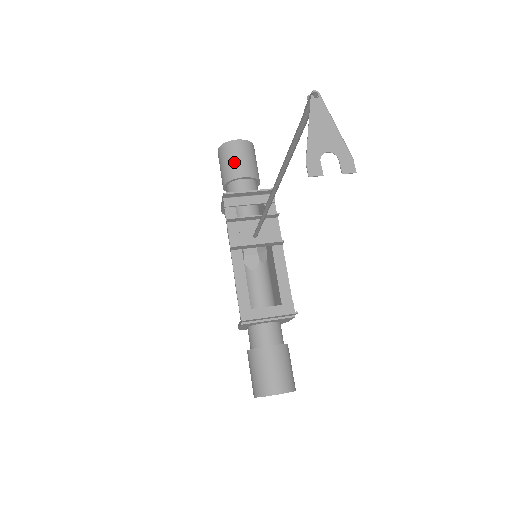
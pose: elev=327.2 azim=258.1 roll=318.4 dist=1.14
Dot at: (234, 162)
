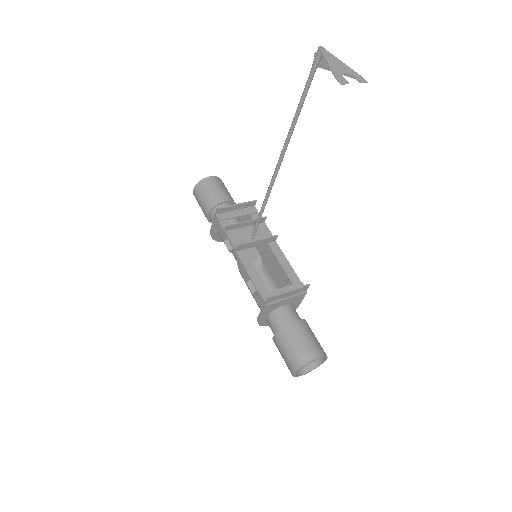
Dot at: (213, 192)
